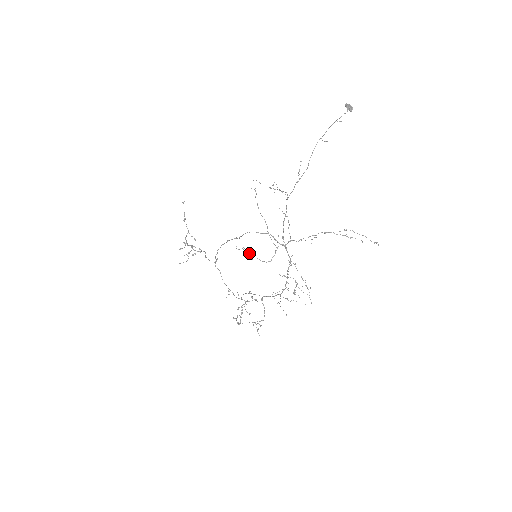
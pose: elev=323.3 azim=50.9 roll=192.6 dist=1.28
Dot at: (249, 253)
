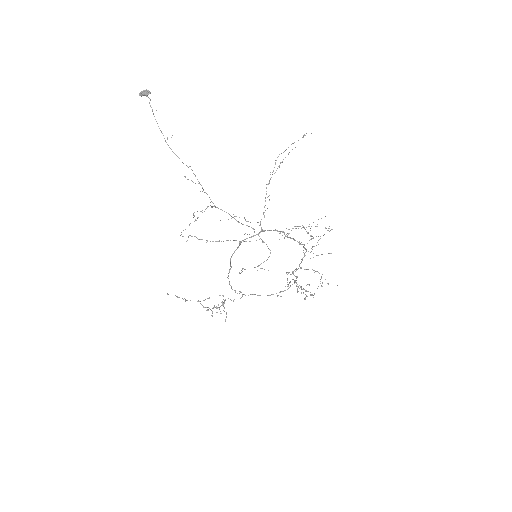
Dot at: occluded
